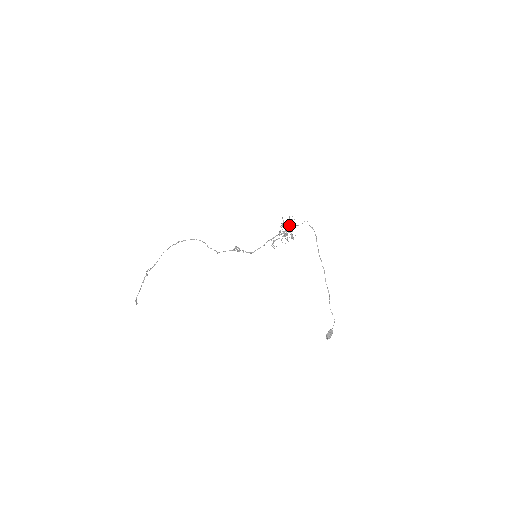
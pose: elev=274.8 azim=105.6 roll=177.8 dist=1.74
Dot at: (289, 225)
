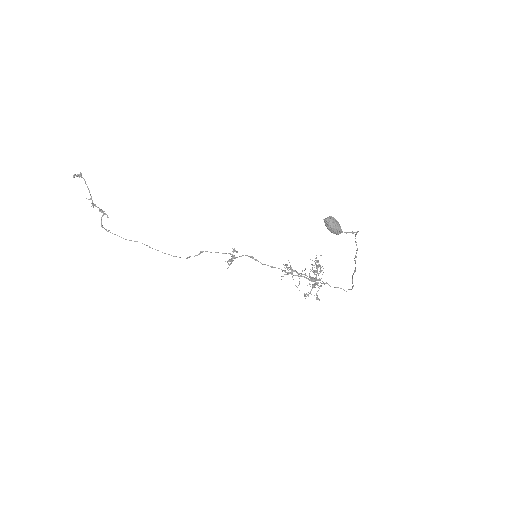
Dot at: (317, 284)
